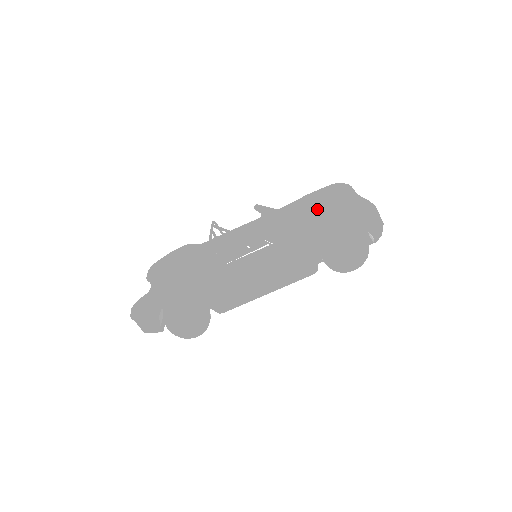
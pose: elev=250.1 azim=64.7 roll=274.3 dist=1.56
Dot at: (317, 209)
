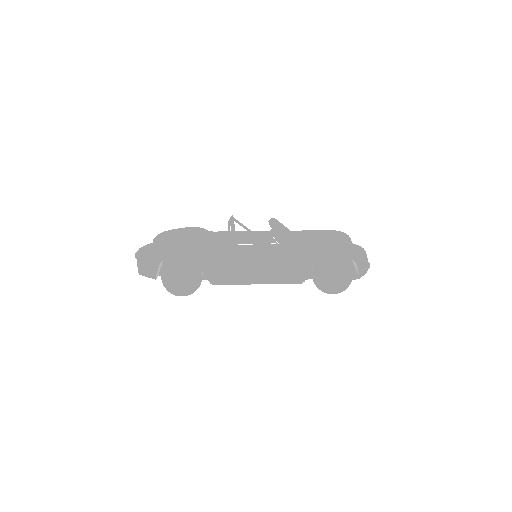
Dot at: (321, 238)
